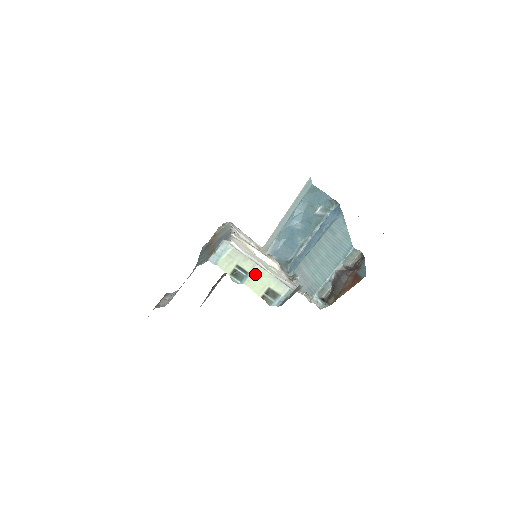
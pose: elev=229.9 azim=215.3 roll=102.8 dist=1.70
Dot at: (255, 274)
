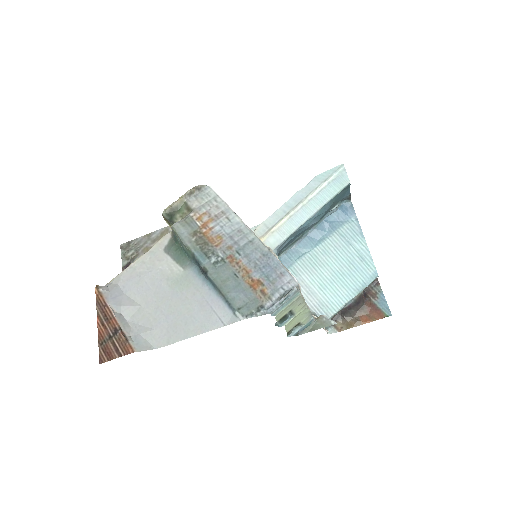
Dot at: (298, 314)
